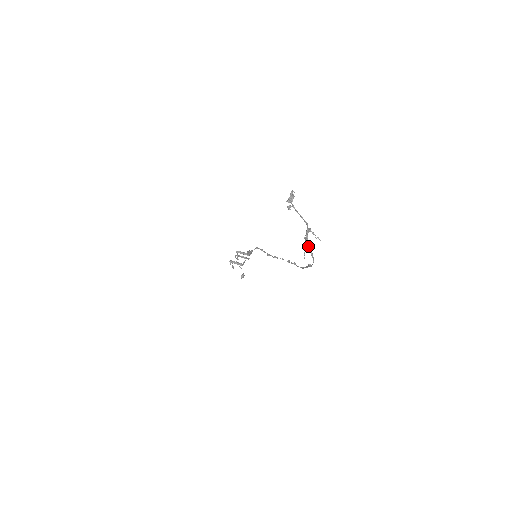
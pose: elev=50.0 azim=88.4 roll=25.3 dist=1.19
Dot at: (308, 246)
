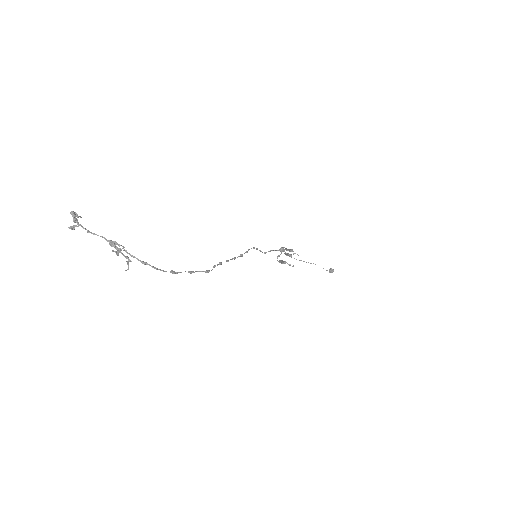
Dot at: (125, 257)
